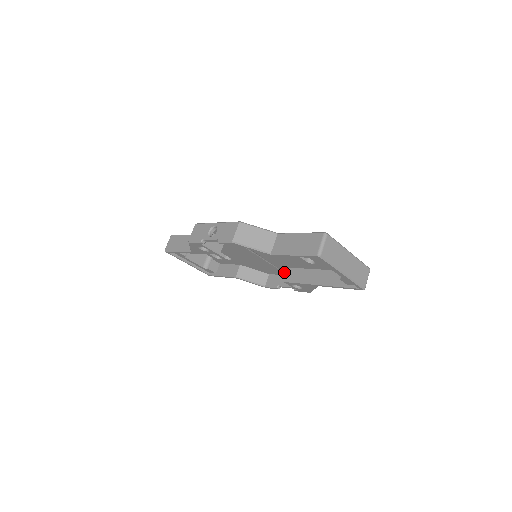
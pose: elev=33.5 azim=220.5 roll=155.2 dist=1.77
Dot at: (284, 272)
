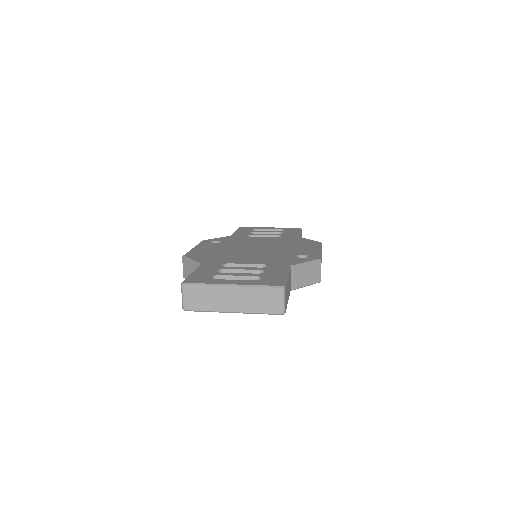
Dot at: occluded
